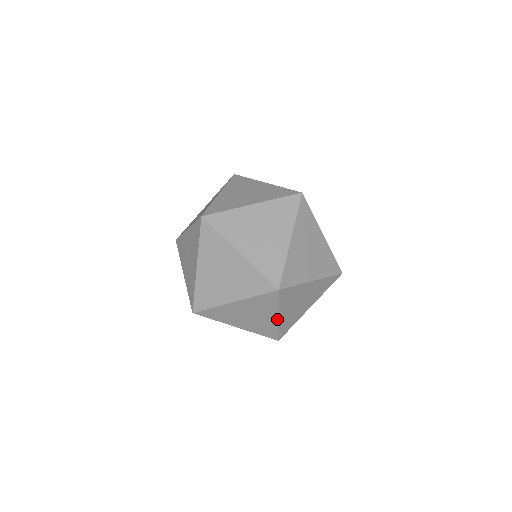
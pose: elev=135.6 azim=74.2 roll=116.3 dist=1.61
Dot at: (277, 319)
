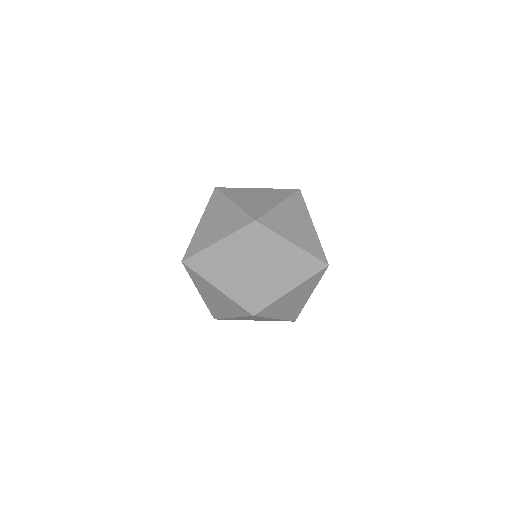
Dot at: (253, 272)
